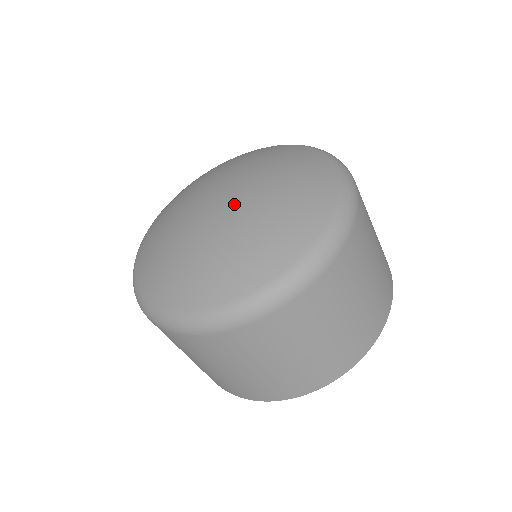
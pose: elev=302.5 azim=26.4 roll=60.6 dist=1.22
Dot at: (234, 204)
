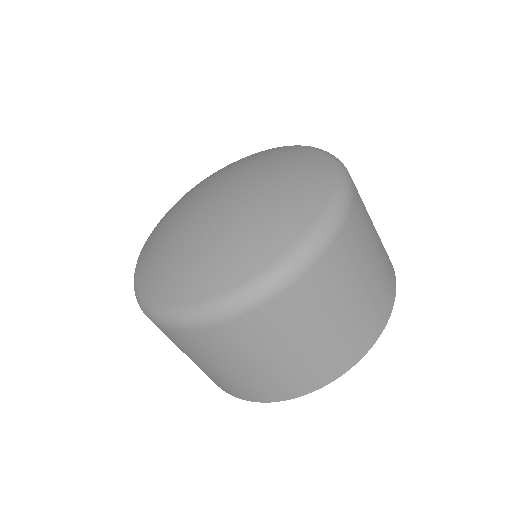
Dot at: (231, 198)
